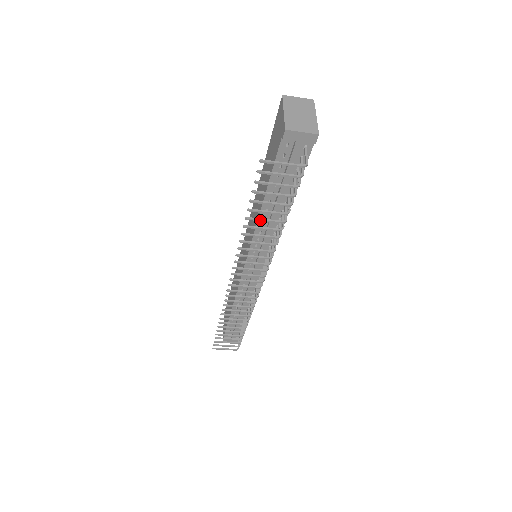
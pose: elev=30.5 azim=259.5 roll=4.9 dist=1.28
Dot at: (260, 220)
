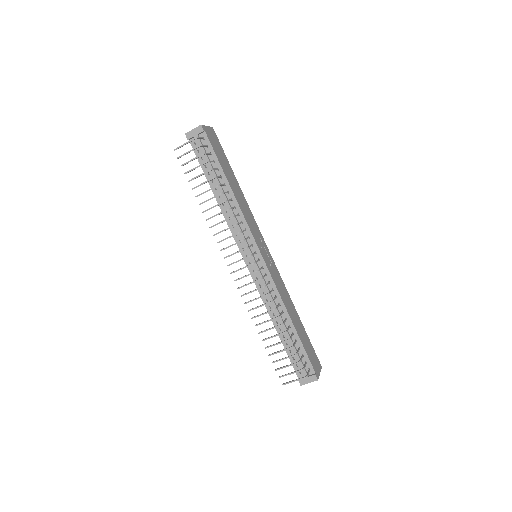
Dot at: (203, 193)
